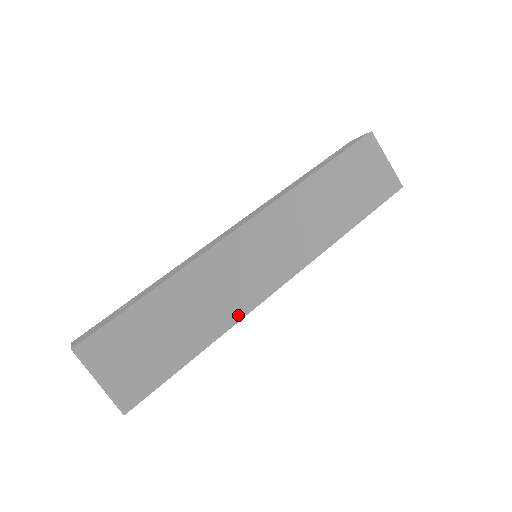
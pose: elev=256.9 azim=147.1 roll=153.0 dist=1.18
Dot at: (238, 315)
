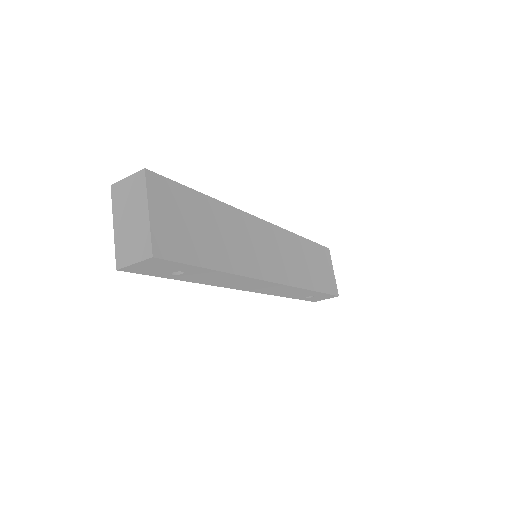
Dot at: (248, 272)
